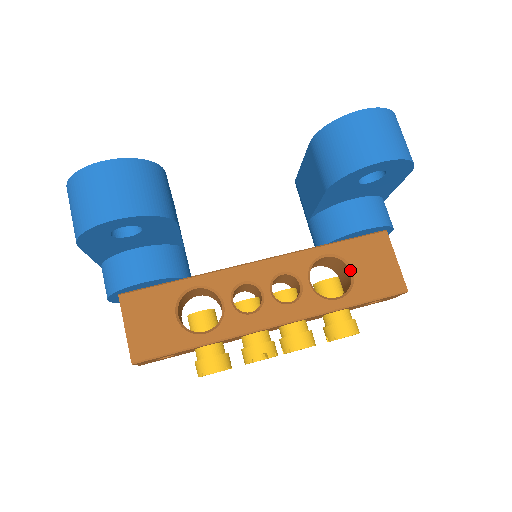
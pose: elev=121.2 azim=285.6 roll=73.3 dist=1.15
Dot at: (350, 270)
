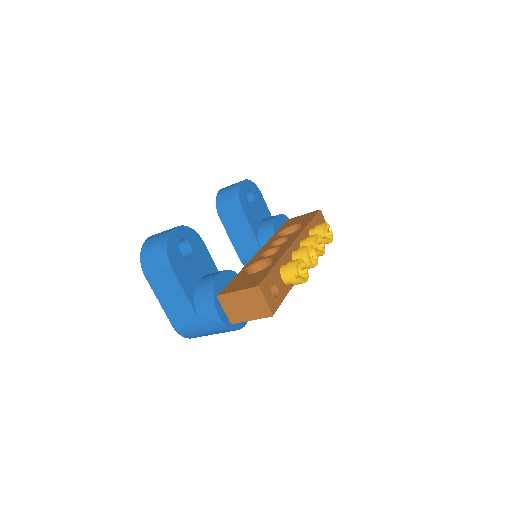
Dot at: (294, 226)
